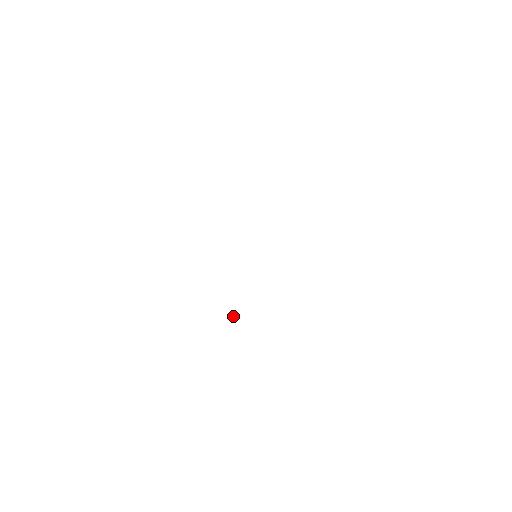
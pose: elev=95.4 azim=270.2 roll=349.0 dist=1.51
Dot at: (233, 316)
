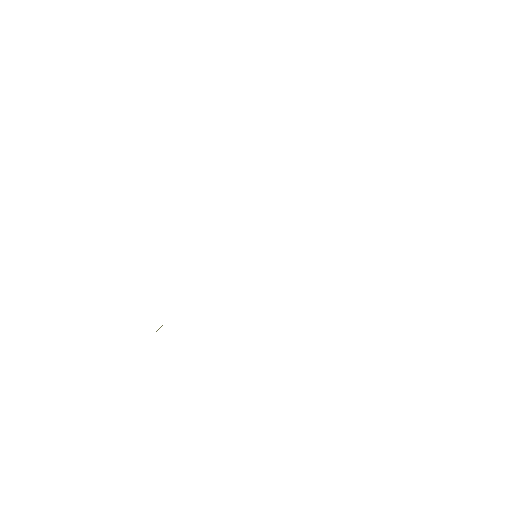
Dot at: occluded
